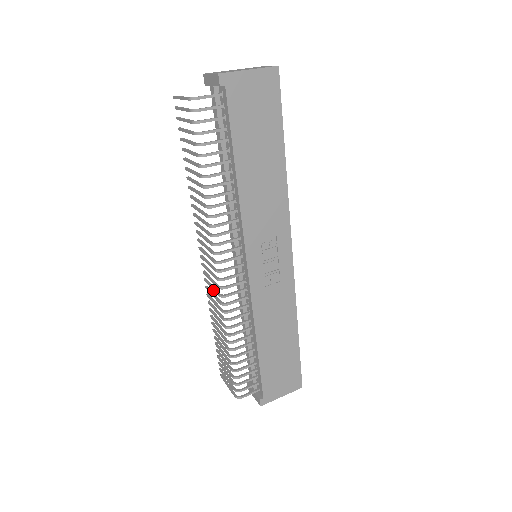
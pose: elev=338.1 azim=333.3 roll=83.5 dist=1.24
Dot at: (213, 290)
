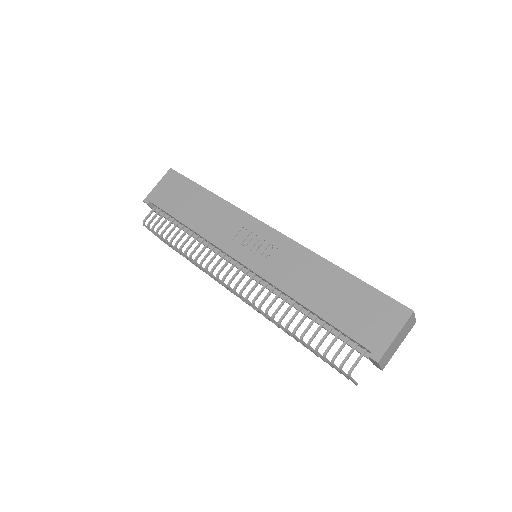
Dot at: occluded
